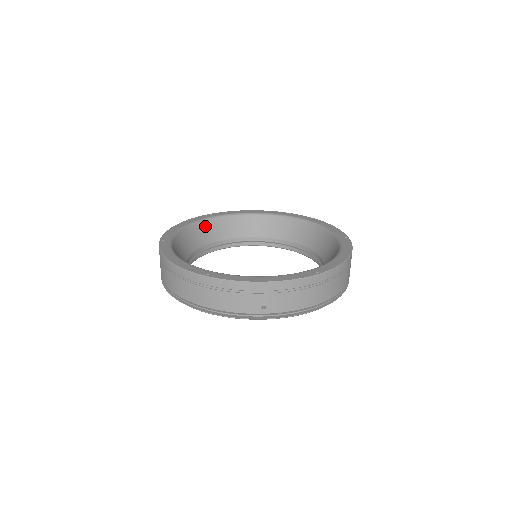
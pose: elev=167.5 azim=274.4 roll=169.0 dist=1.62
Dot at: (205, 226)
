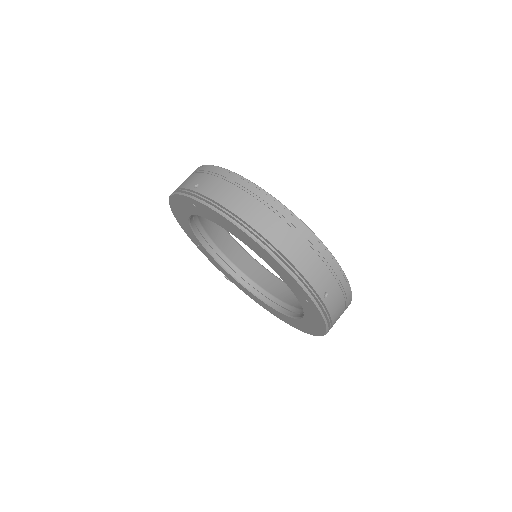
Dot at: occluded
